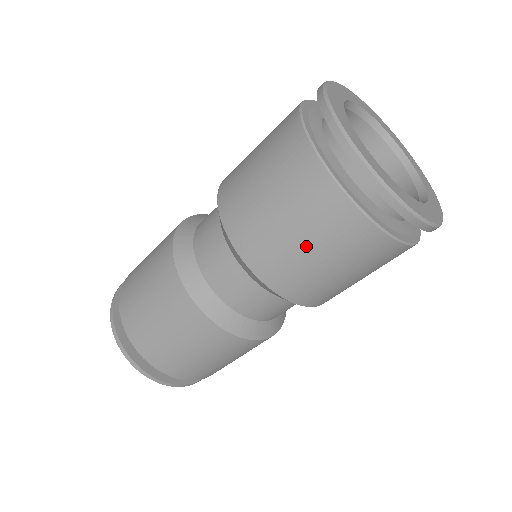
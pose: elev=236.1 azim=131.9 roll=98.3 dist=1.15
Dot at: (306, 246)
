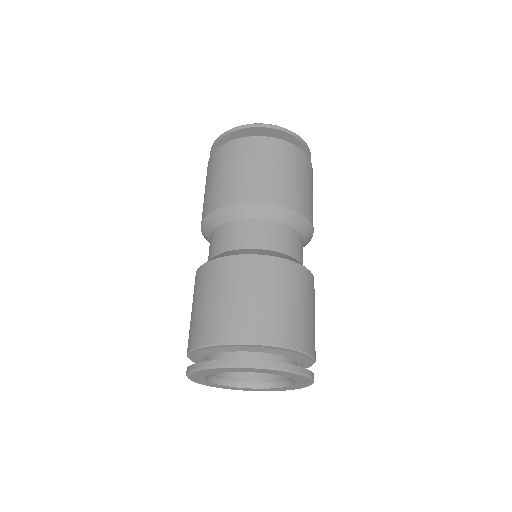
Dot at: (248, 168)
